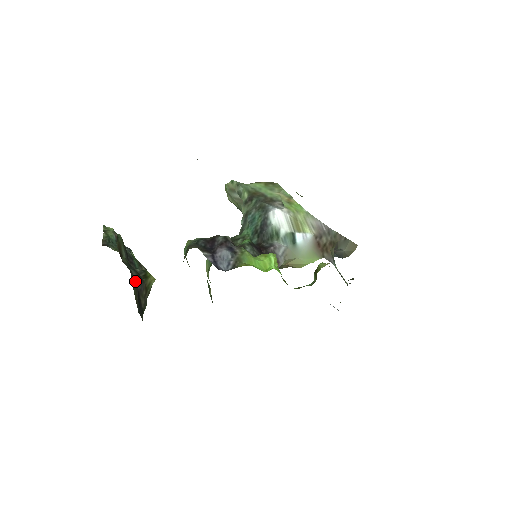
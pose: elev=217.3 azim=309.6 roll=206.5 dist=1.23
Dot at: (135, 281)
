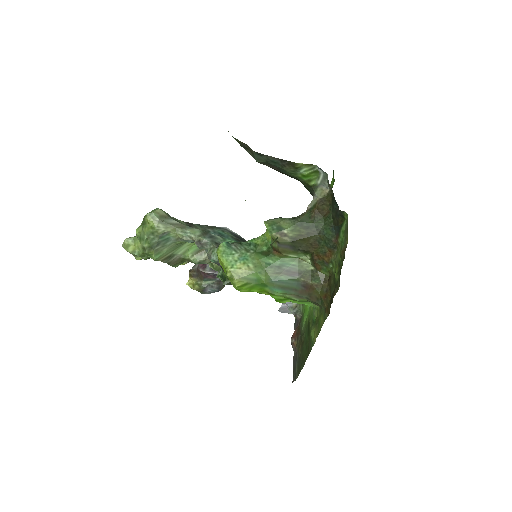
Dot at: occluded
